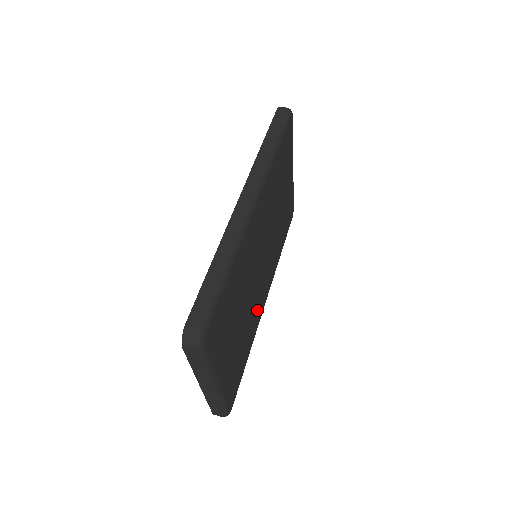
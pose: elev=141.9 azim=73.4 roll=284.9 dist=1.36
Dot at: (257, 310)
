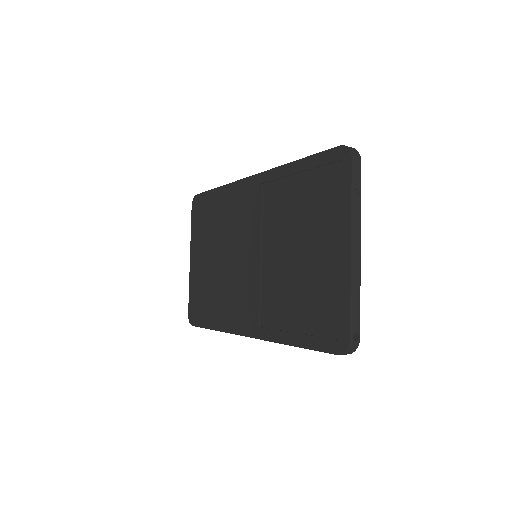
Dot at: occluded
